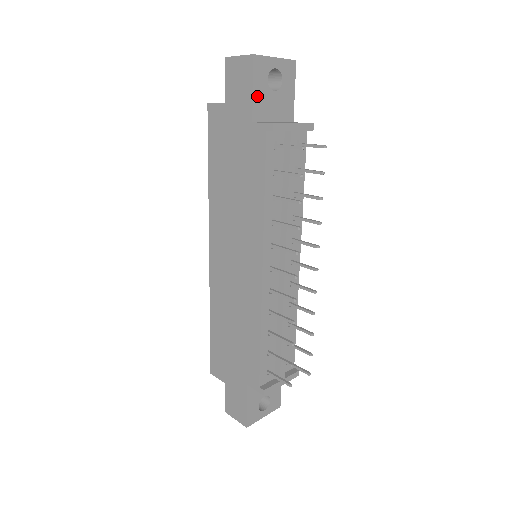
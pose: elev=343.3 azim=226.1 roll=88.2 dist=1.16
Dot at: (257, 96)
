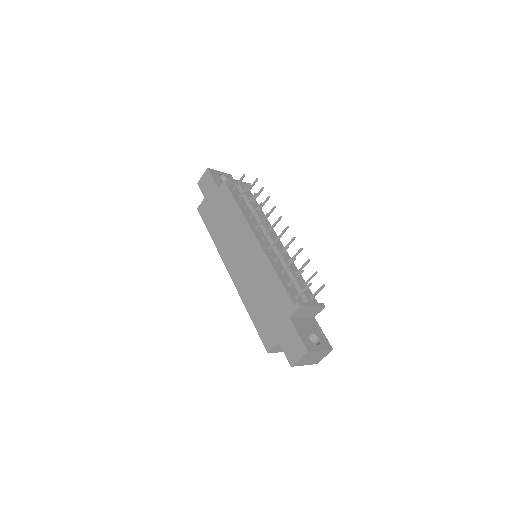
Dot at: (216, 181)
